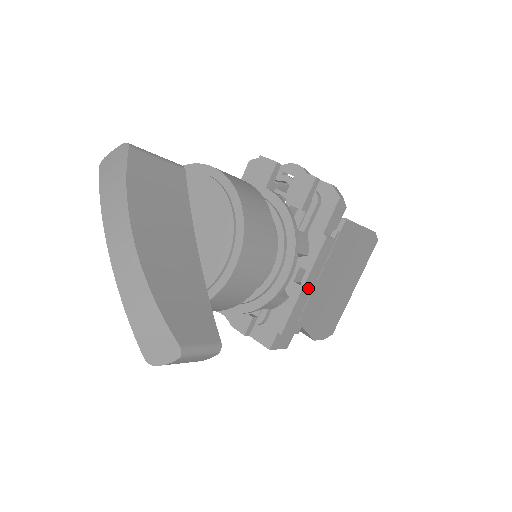
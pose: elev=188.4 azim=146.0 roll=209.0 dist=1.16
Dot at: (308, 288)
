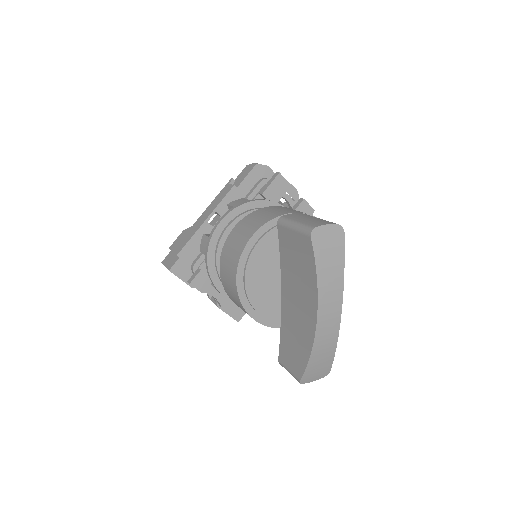
Dot at: occluded
